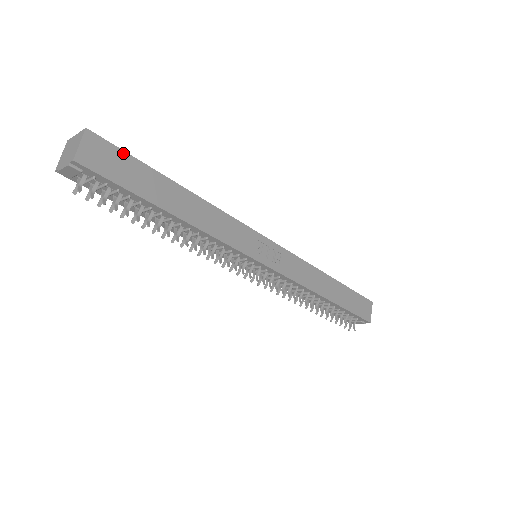
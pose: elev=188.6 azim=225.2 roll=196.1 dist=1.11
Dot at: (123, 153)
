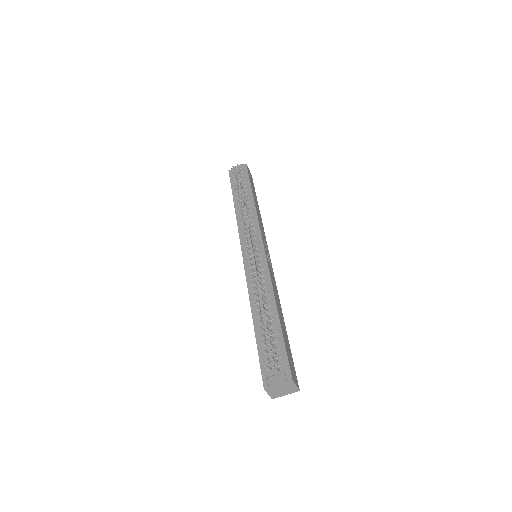
Dot at: occluded
